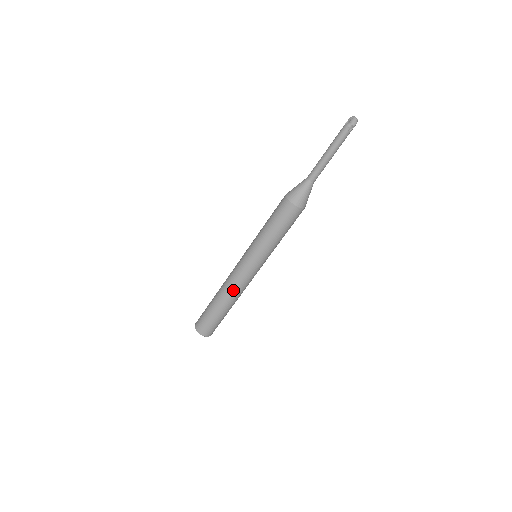
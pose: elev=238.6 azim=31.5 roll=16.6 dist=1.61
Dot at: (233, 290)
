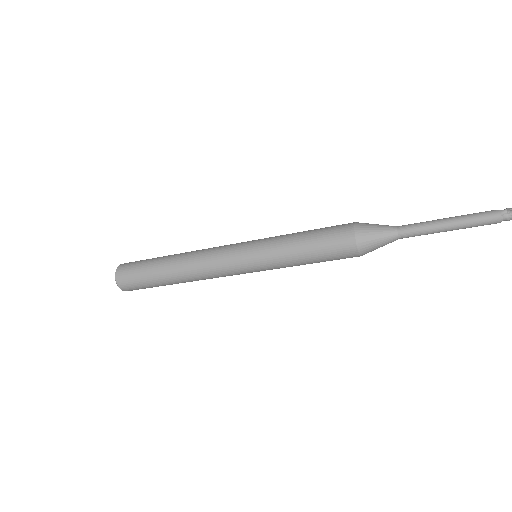
Dot at: (203, 279)
